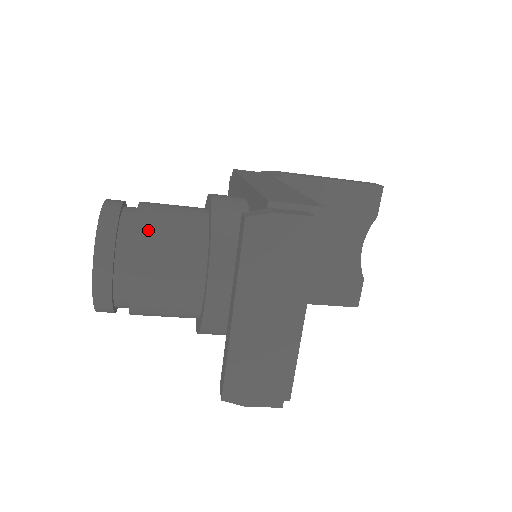
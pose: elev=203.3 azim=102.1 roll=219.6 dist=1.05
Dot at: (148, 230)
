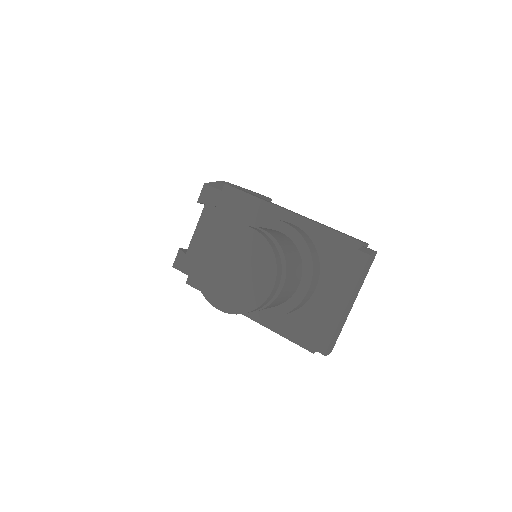
Dot at: (287, 254)
